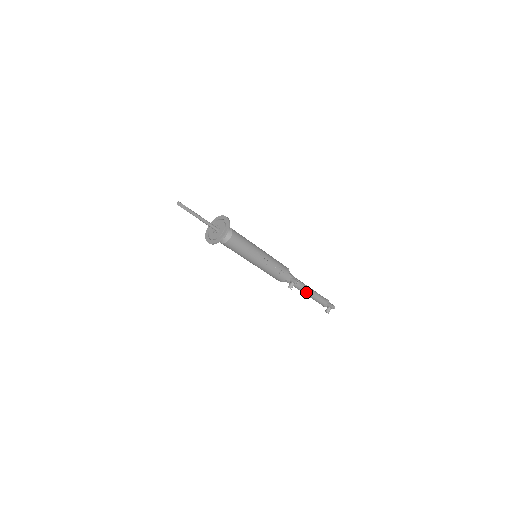
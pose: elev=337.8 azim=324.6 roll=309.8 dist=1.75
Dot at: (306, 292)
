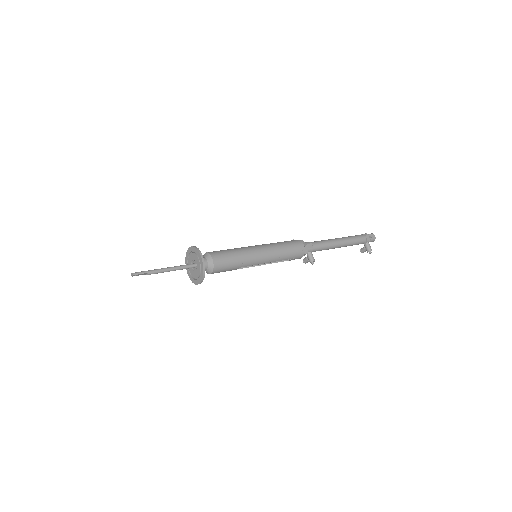
Dot at: (333, 248)
